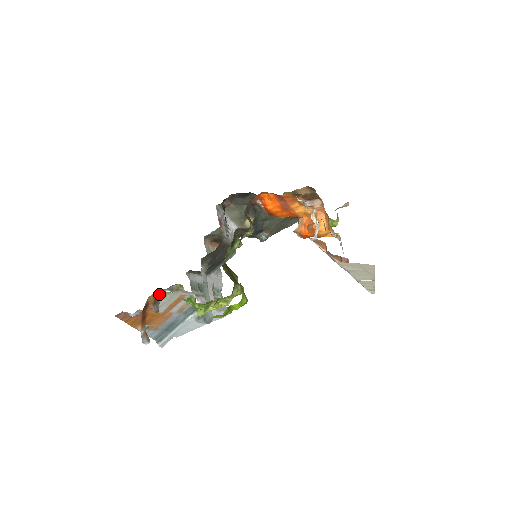
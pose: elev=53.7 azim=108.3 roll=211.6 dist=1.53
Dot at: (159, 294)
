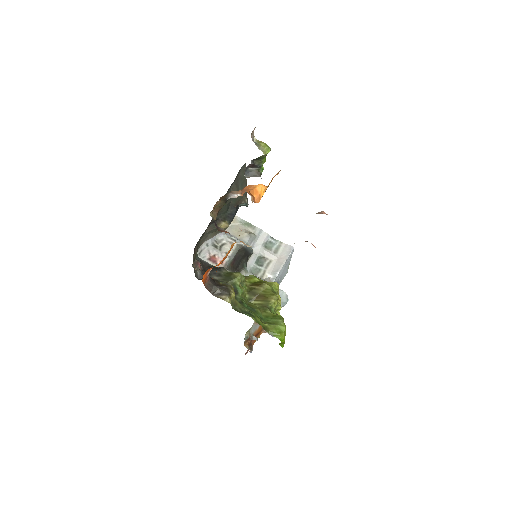
Dot at: (246, 340)
